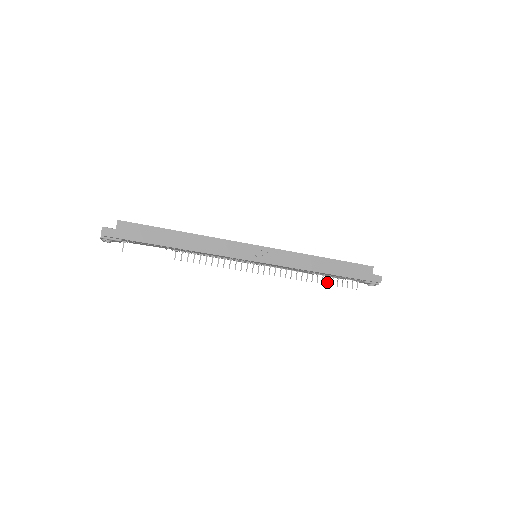
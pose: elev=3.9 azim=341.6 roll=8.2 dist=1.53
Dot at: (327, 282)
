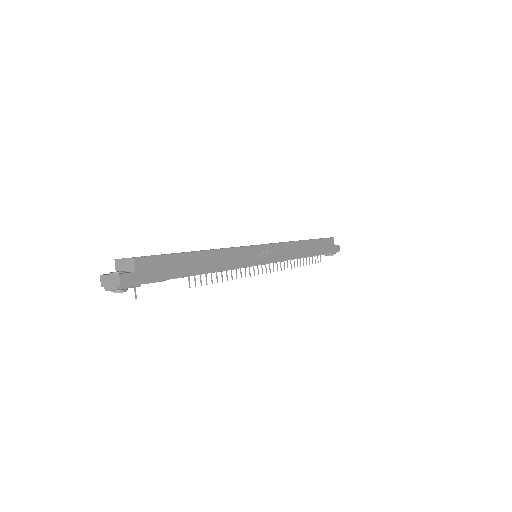
Dot at: (303, 263)
